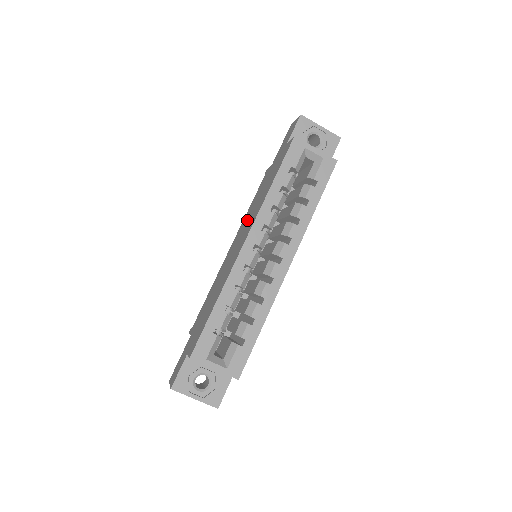
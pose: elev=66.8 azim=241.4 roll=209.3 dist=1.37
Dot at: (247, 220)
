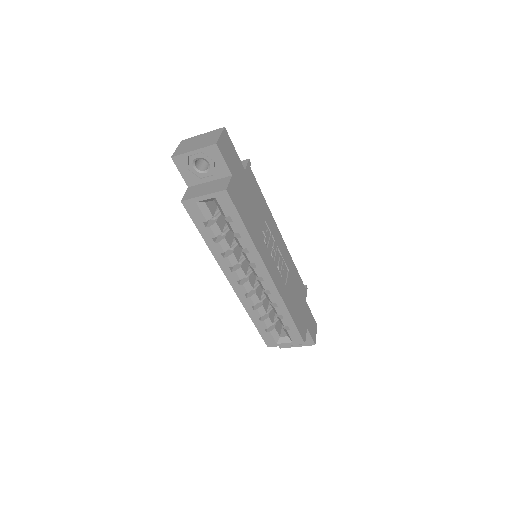
Dot at: occluded
